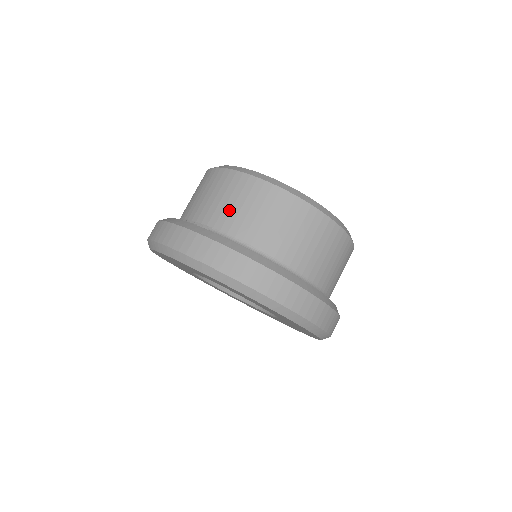
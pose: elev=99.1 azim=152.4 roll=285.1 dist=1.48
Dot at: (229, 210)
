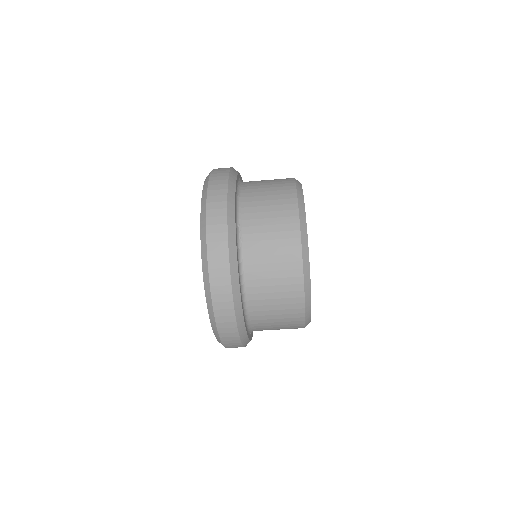
Dot at: (264, 246)
